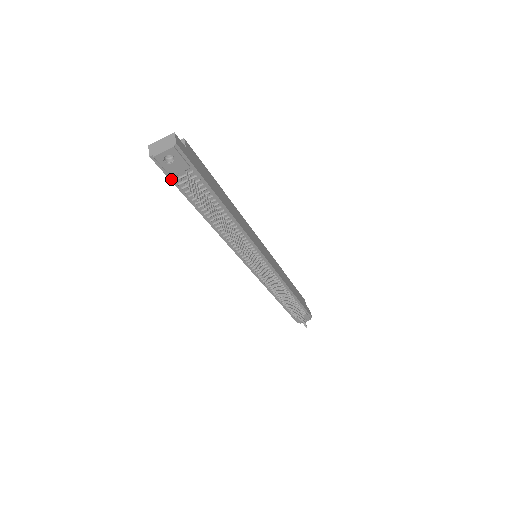
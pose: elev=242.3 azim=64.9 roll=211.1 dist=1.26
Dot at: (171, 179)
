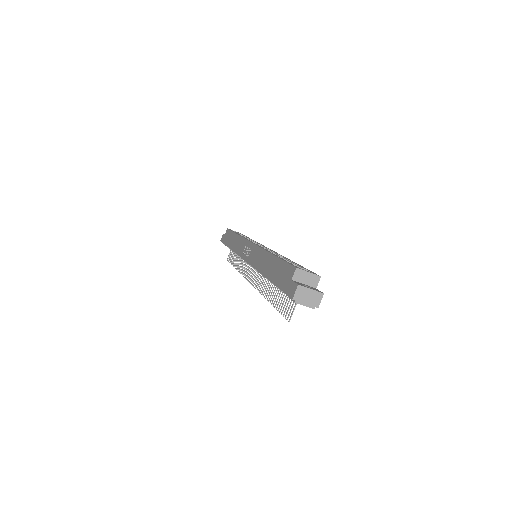
Dot at: (283, 291)
